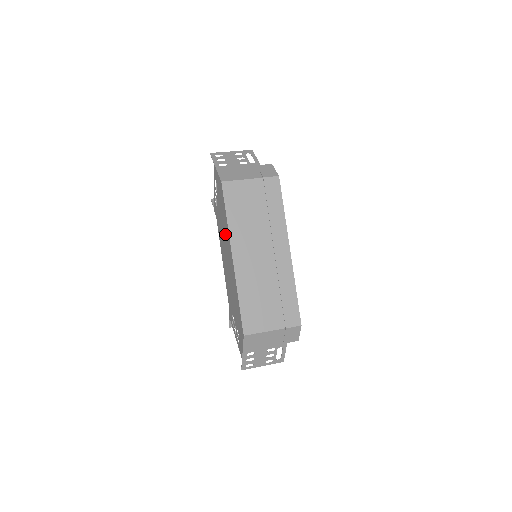
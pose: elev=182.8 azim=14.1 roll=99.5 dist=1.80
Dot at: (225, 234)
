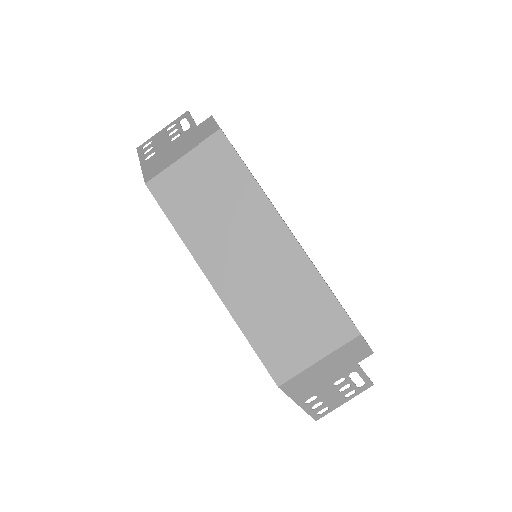
Dot at: occluded
